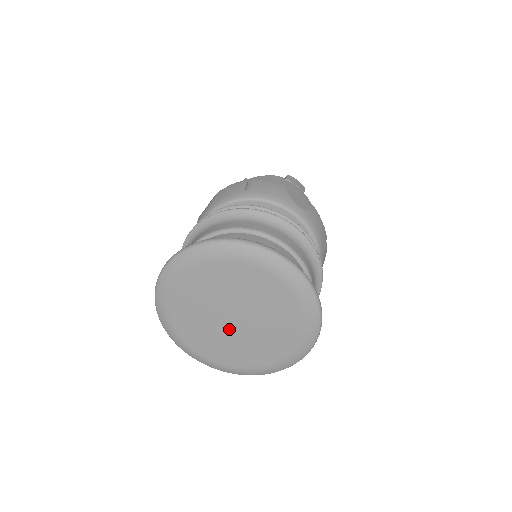
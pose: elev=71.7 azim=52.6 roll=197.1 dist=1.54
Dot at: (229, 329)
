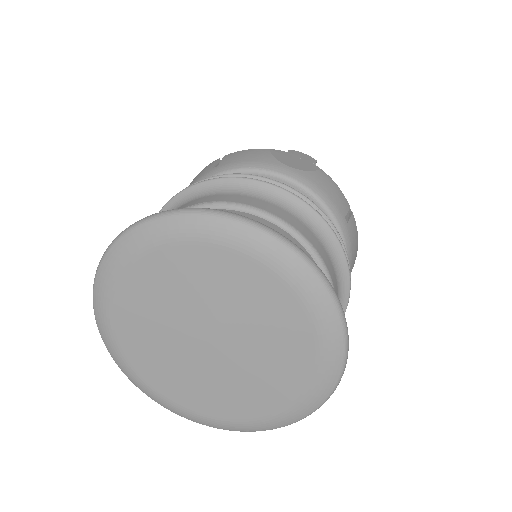
Dot at: (208, 360)
